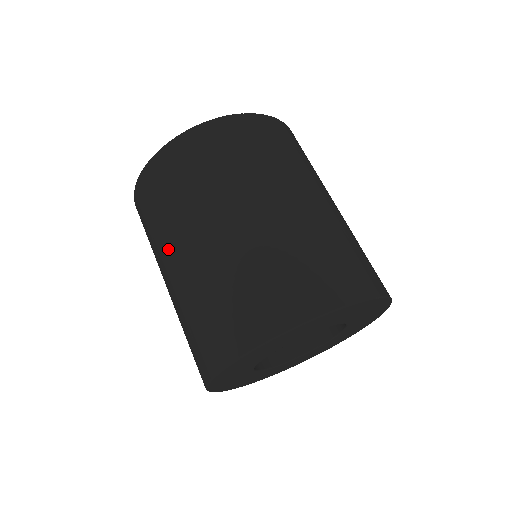
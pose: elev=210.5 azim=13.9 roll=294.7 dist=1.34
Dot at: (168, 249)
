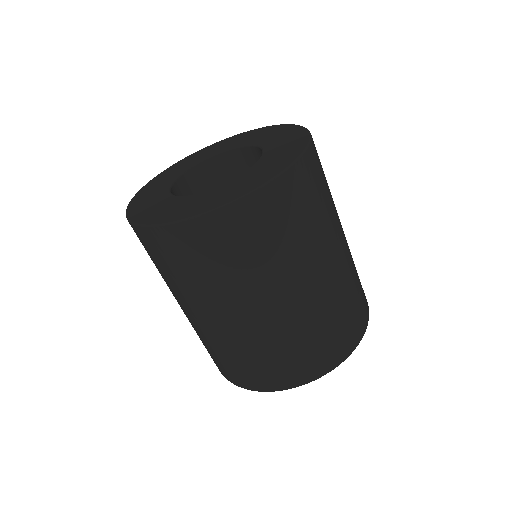
Dot at: (269, 290)
